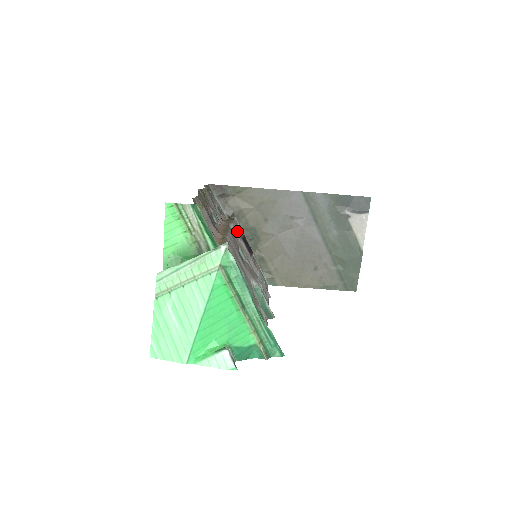
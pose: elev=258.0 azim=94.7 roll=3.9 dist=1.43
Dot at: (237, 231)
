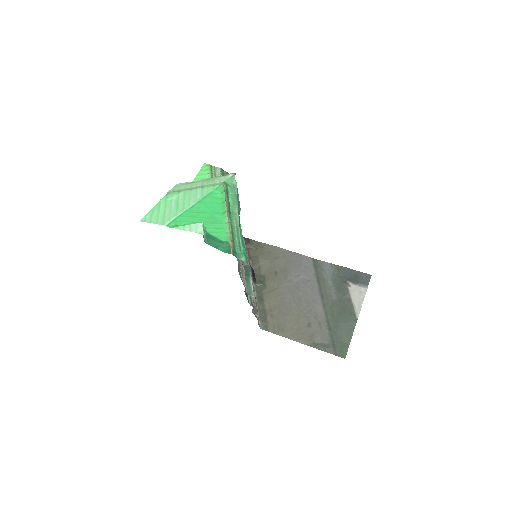
Dot at: (248, 257)
